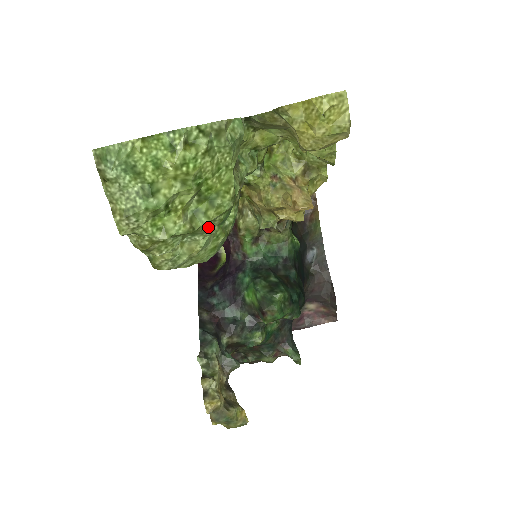
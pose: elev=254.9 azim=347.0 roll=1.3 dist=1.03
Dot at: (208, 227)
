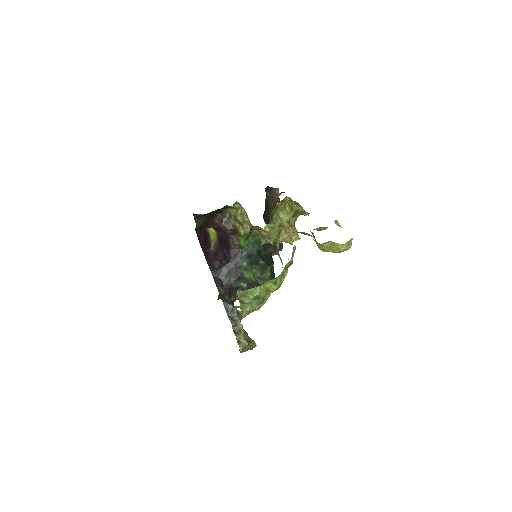
Dot at: occluded
